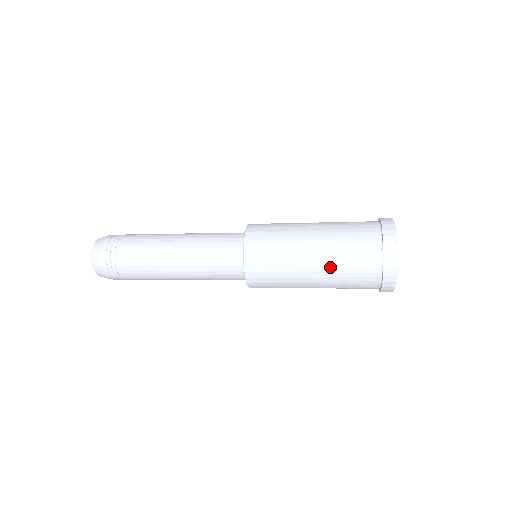
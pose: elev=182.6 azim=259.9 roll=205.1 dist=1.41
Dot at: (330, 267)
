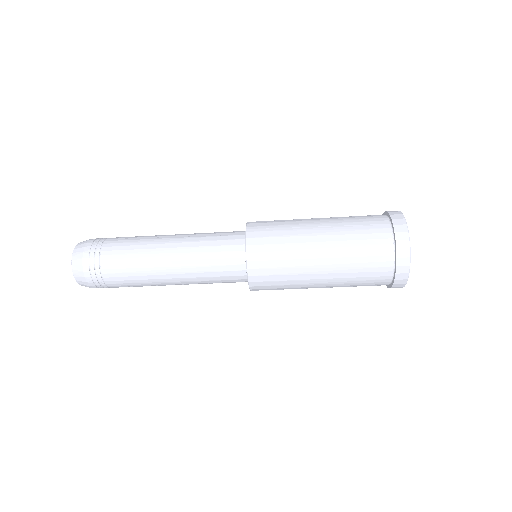
Dot at: (340, 251)
